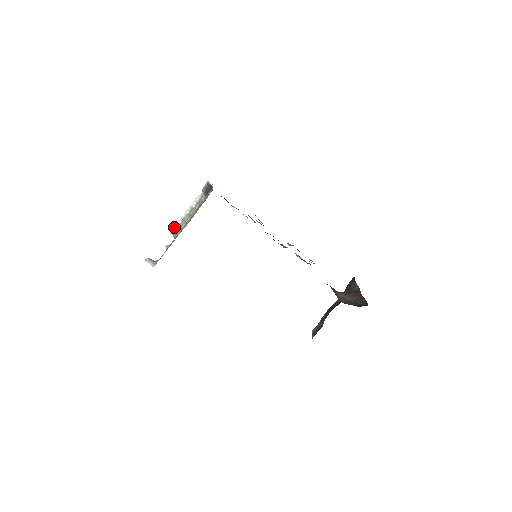
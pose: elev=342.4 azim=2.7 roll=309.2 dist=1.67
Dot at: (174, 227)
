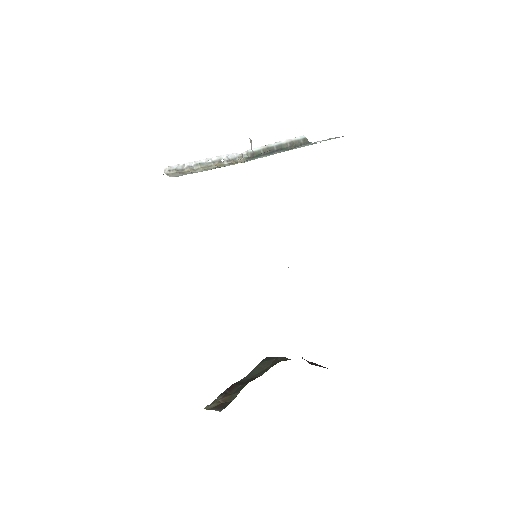
Dot at: (177, 165)
